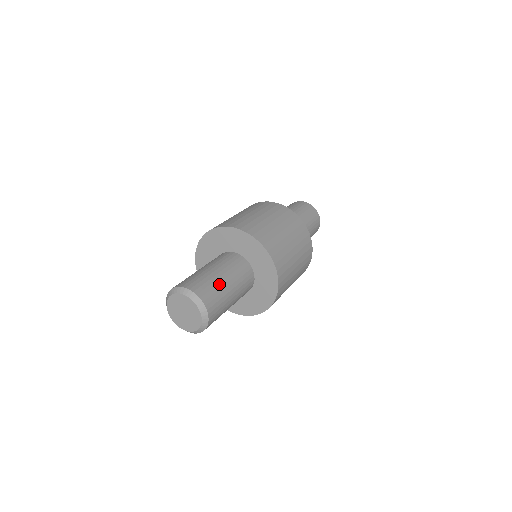
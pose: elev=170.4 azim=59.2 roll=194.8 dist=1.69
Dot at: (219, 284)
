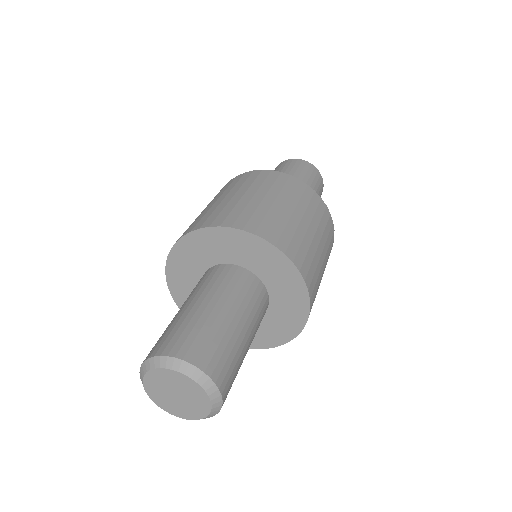
Dot at: (232, 338)
